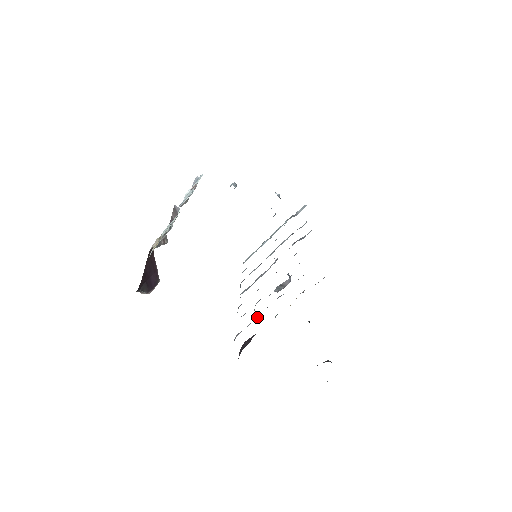
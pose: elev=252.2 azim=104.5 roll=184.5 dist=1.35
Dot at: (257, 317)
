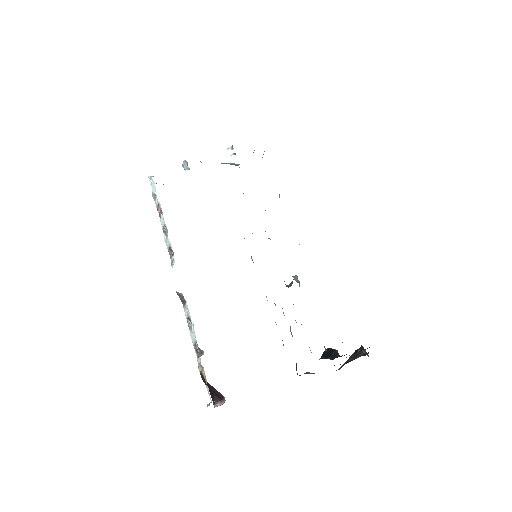
Dot at: occluded
